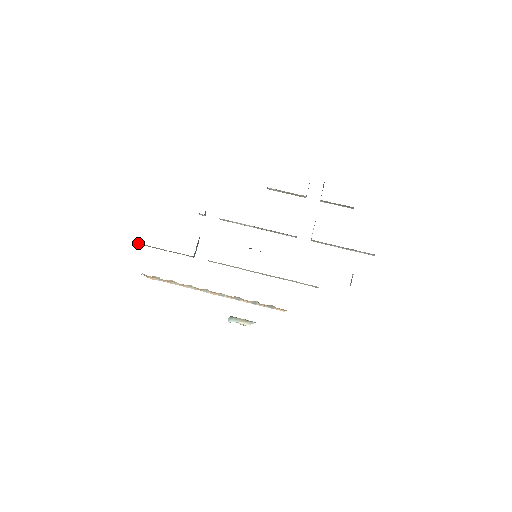
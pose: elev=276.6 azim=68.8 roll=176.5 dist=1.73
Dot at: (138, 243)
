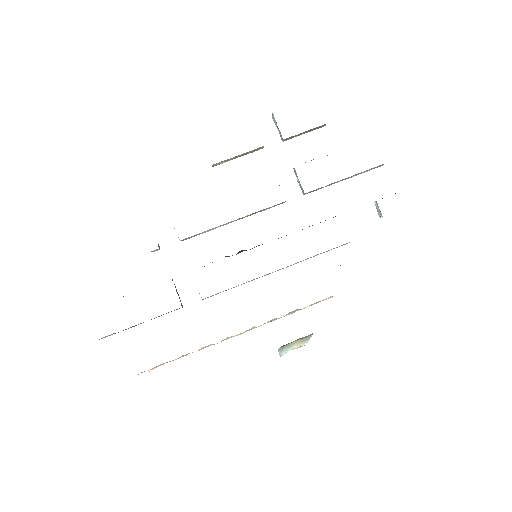
Dot at: (102, 338)
